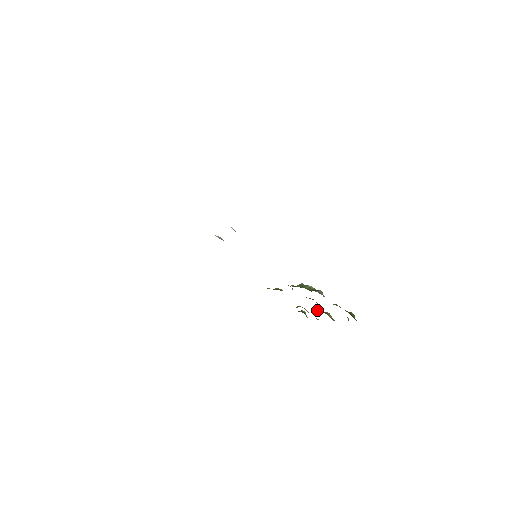
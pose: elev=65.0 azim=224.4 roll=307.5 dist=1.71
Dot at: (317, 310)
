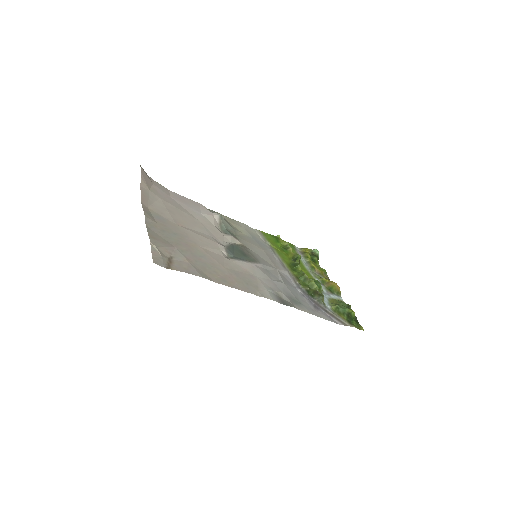
Dot at: (323, 282)
